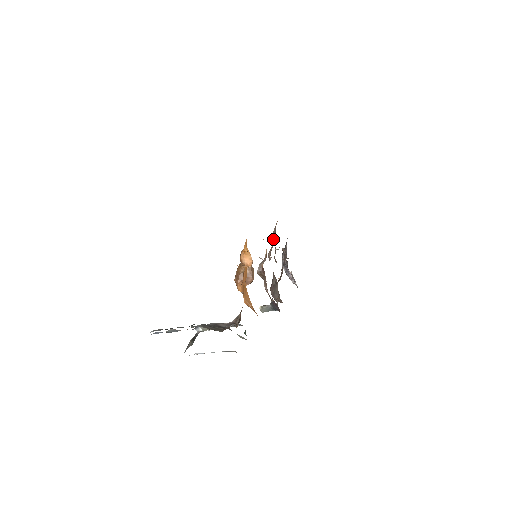
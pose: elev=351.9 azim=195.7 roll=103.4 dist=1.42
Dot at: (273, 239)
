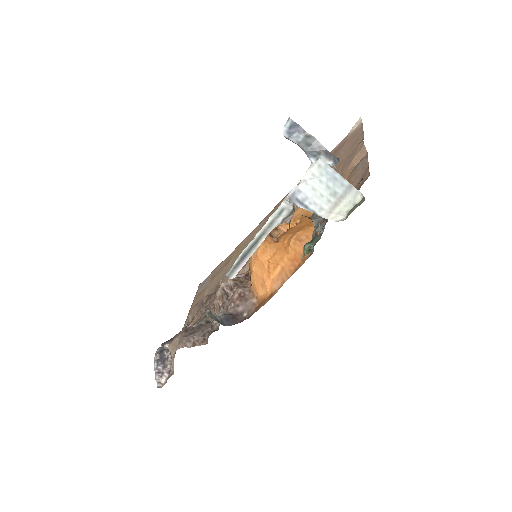
Dot at: occluded
